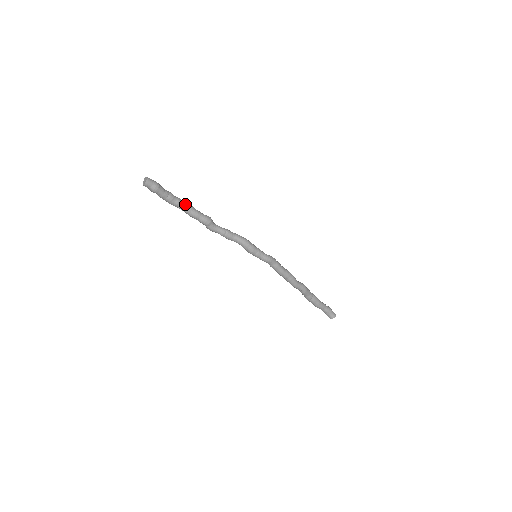
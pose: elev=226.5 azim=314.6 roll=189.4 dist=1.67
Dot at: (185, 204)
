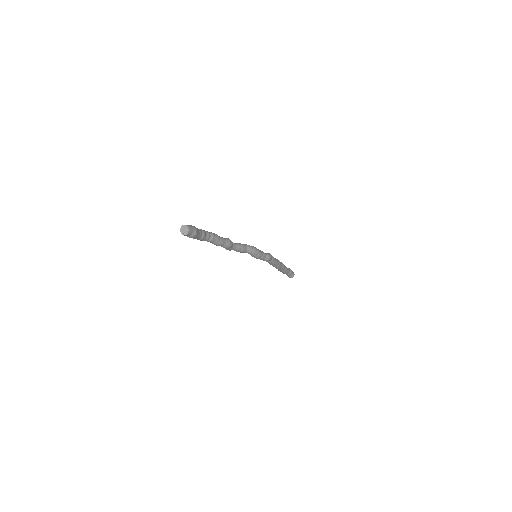
Dot at: (214, 237)
